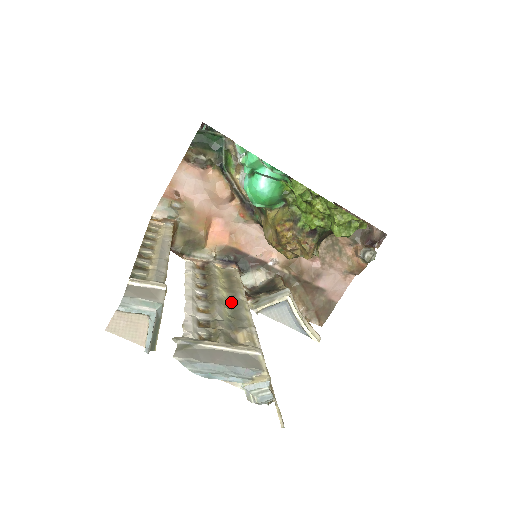
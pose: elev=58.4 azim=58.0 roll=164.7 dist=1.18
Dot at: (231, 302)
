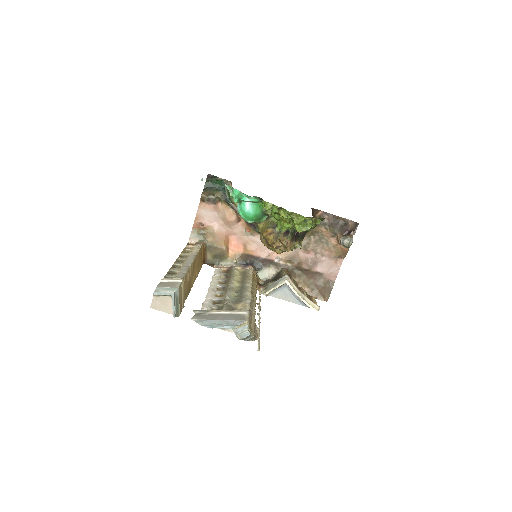
Dot at: (240, 289)
